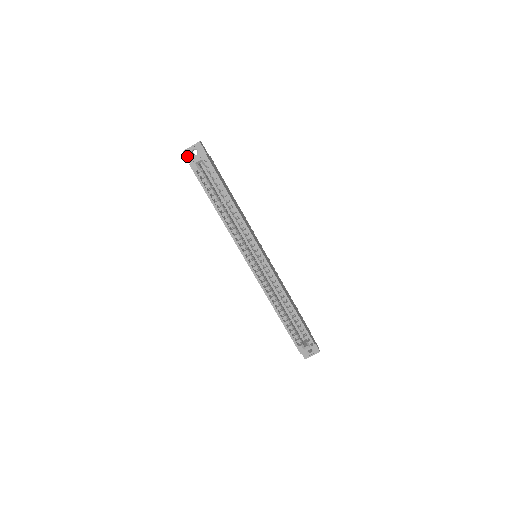
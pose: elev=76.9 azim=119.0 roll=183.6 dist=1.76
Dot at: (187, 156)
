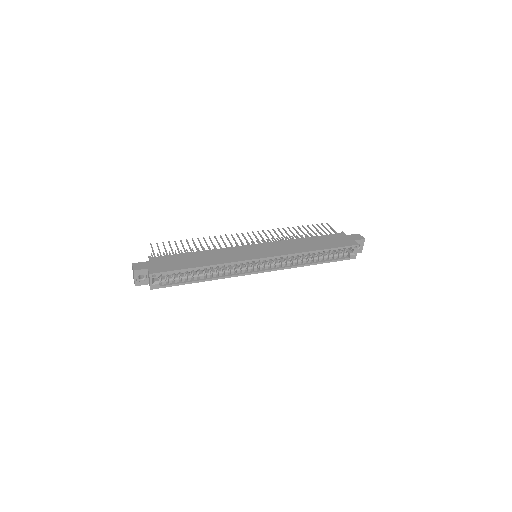
Dot at: (141, 284)
